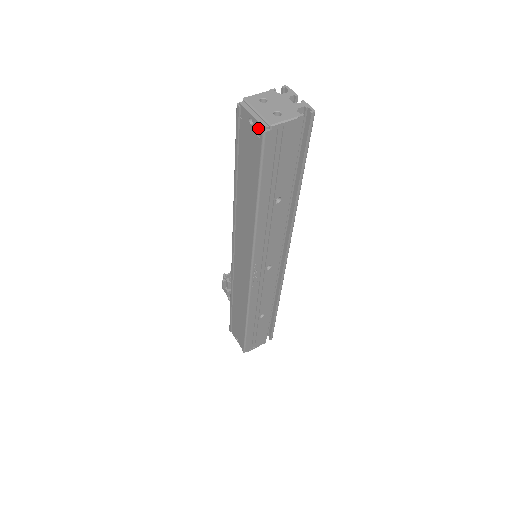
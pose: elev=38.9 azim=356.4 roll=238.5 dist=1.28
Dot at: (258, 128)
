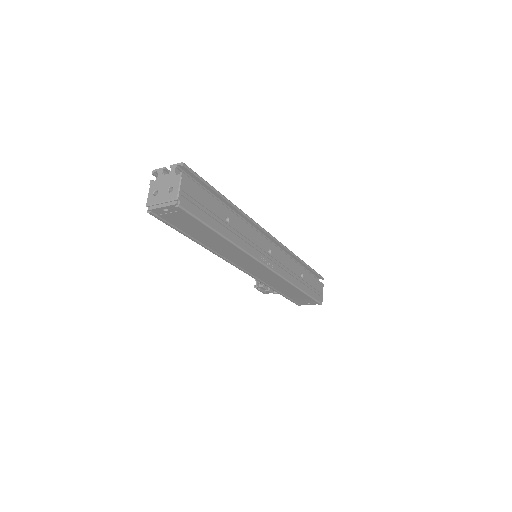
Dot at: (173, 208)
